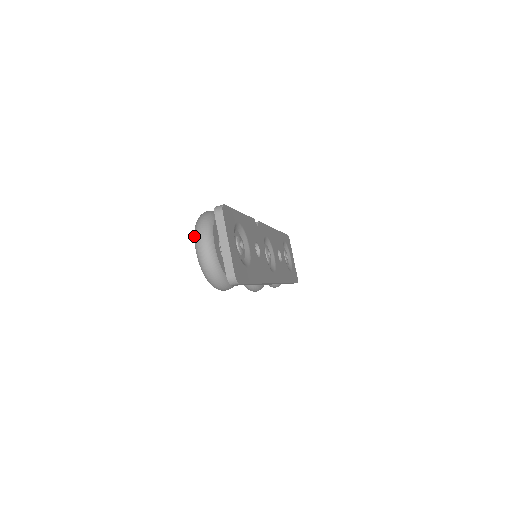
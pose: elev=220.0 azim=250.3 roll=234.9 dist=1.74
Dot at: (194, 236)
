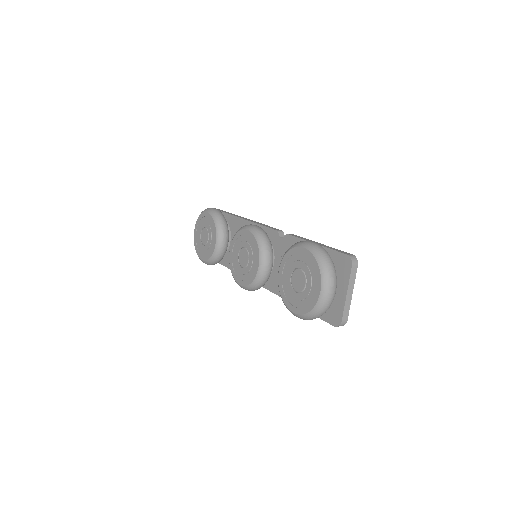
Dot at: (323, 277)
